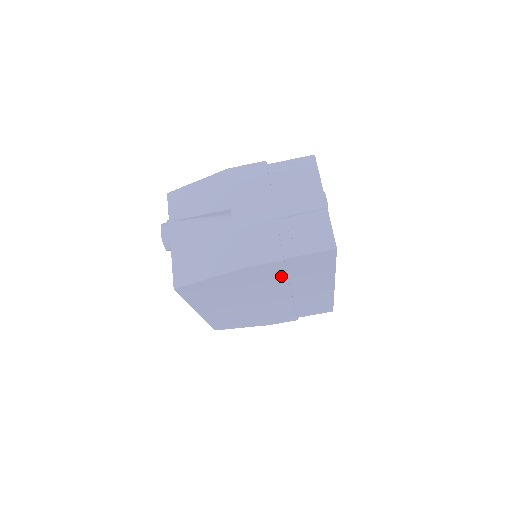
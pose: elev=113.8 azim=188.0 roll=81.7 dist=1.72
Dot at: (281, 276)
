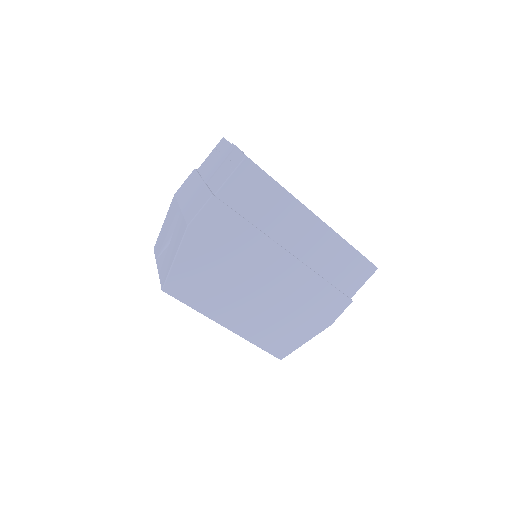
Dot at: (239, 223)
